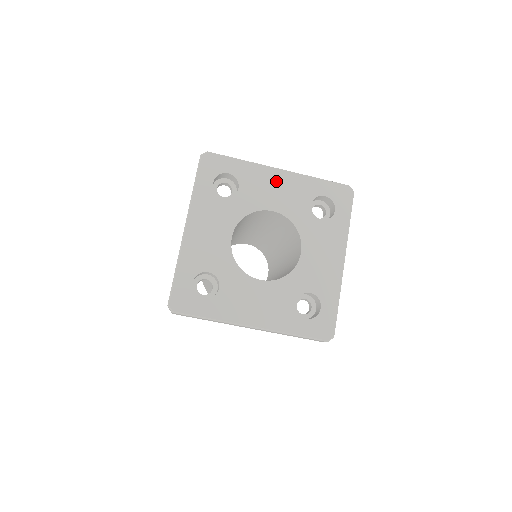
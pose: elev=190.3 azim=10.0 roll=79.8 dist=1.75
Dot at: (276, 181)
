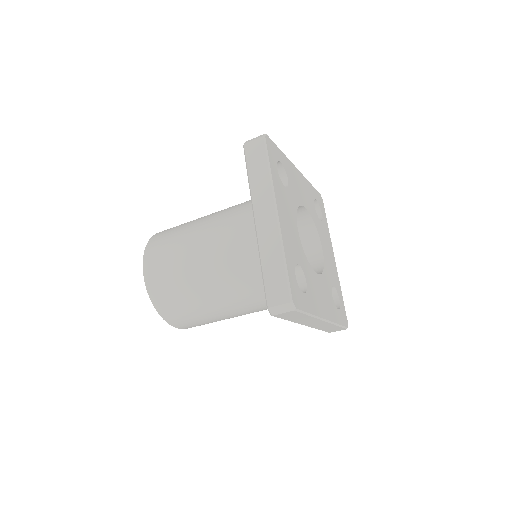
Dot at: (299, 179)
